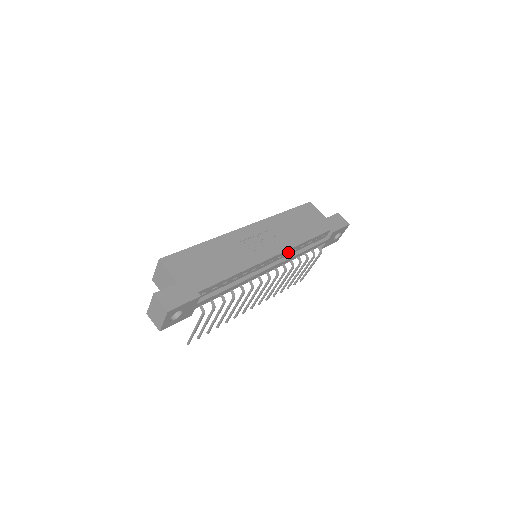
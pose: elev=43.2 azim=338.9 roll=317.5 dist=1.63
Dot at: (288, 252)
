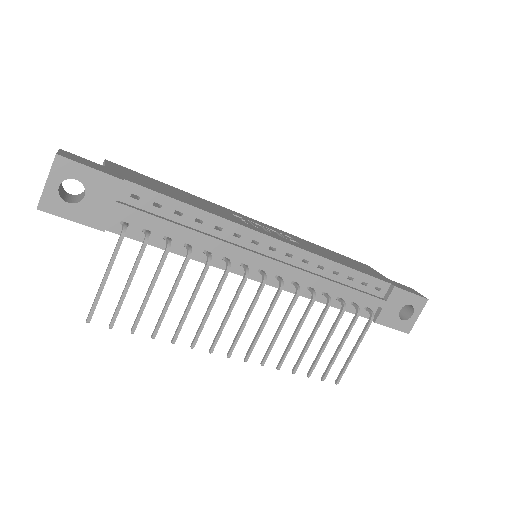
Dot at: (307, 262)
